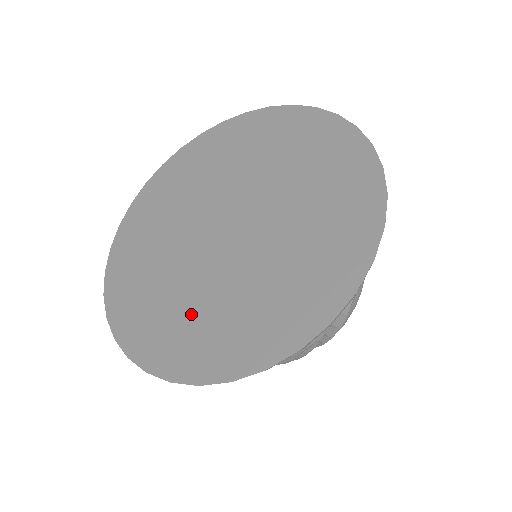
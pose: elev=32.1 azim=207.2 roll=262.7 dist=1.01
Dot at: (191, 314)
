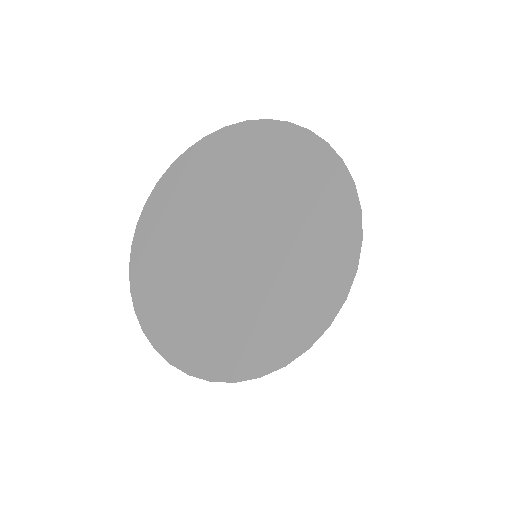
Dot at: (202, 321)
